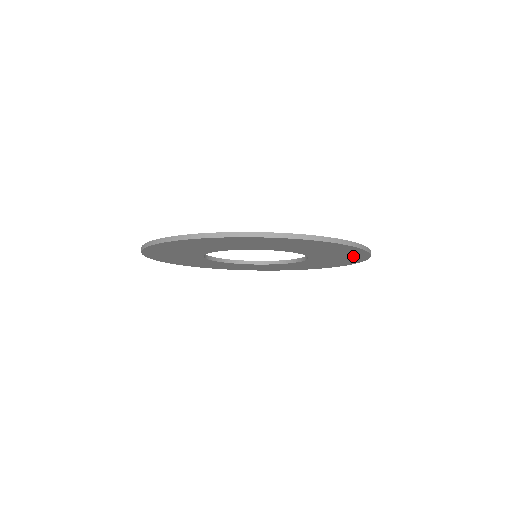
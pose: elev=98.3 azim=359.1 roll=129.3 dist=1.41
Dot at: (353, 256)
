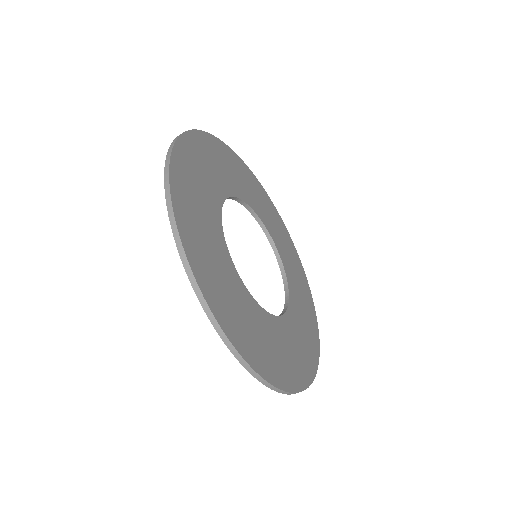
Dot at: occluded
